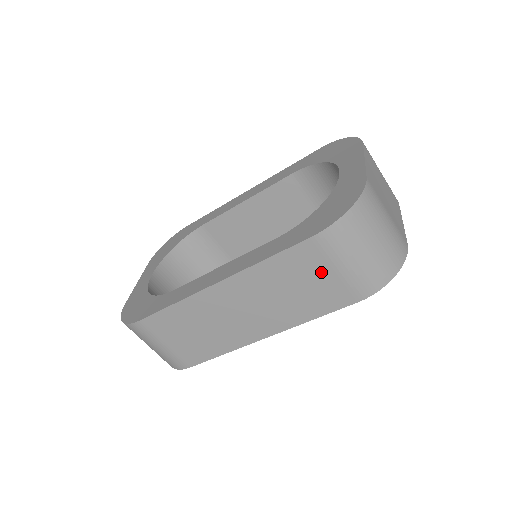
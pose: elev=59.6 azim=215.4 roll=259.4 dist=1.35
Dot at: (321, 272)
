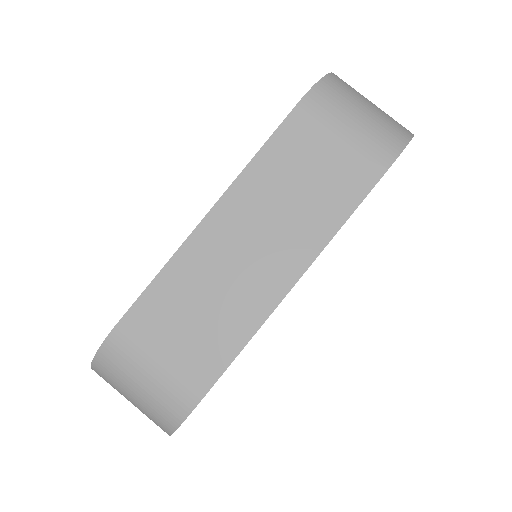
Dot at: (326, 145)
